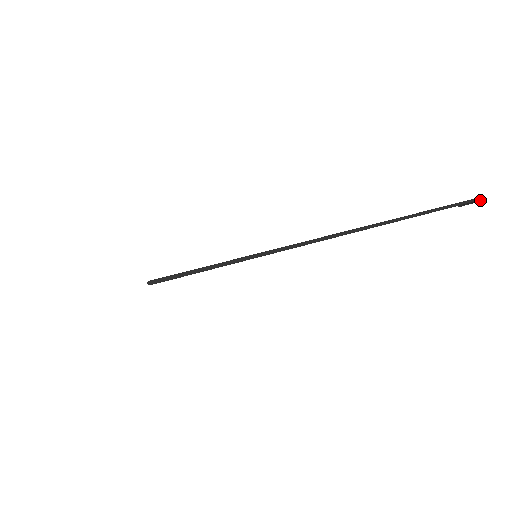
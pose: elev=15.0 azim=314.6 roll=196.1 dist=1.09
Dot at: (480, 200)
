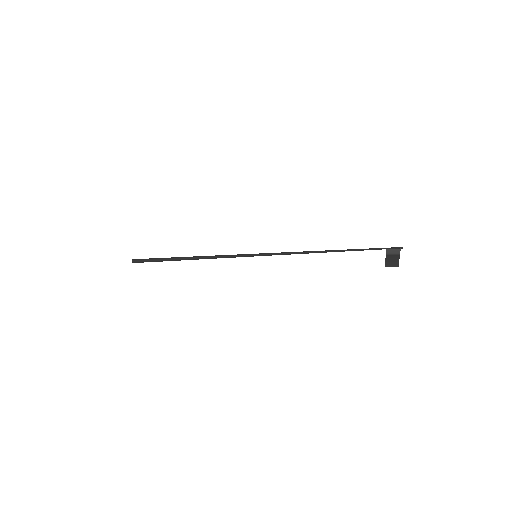
Dot at: occluded
